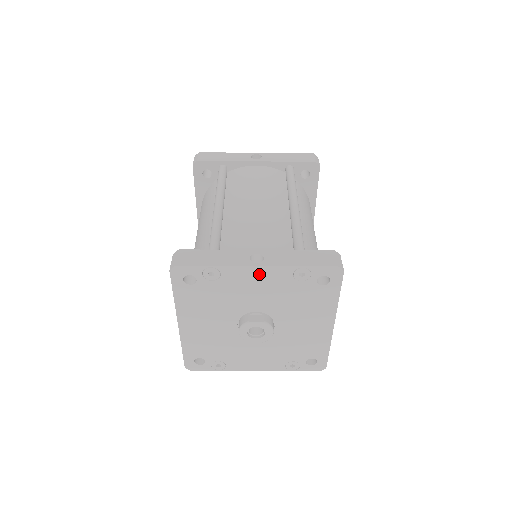
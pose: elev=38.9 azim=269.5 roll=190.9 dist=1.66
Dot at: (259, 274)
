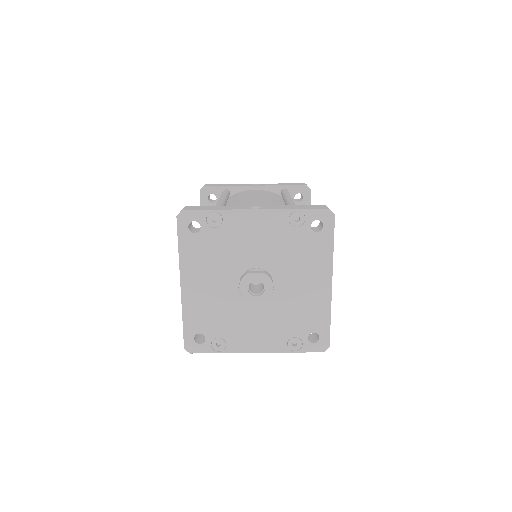
Dot at: (258, 219)
